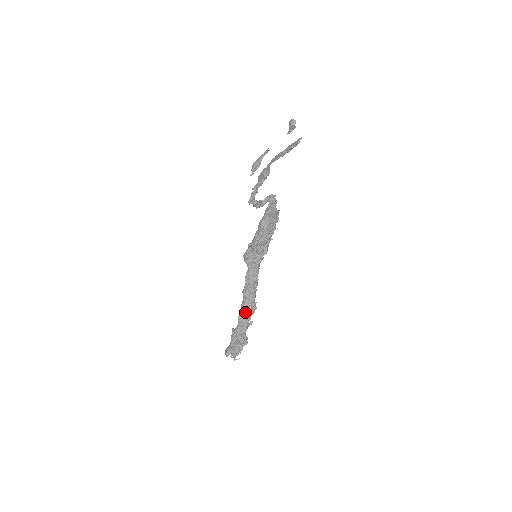
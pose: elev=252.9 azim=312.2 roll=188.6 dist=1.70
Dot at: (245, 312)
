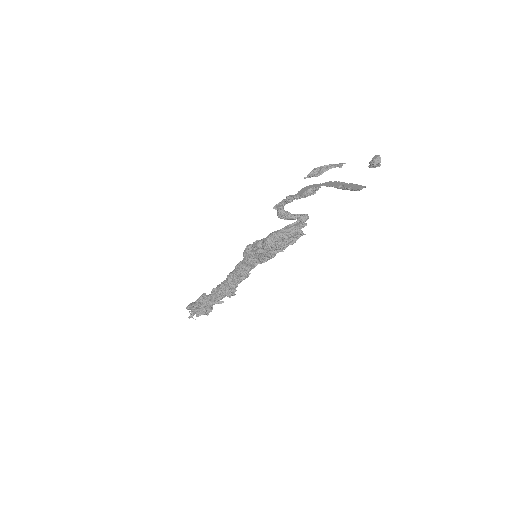
Dot at: (219, 291)
